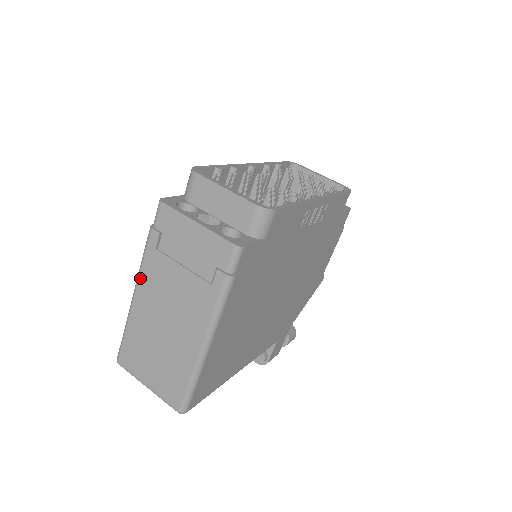
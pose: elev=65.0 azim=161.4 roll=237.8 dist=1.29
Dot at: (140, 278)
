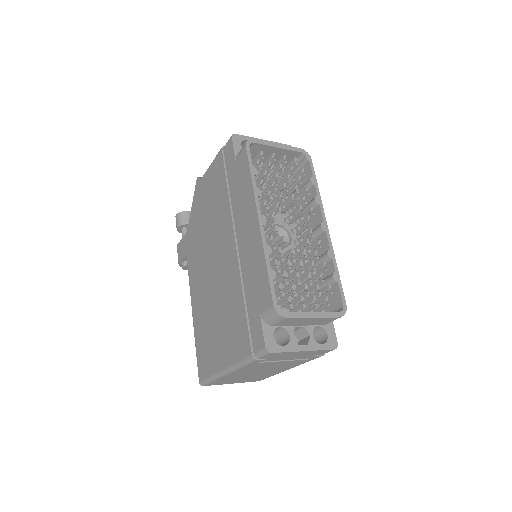
Dot at: (237, 370)
